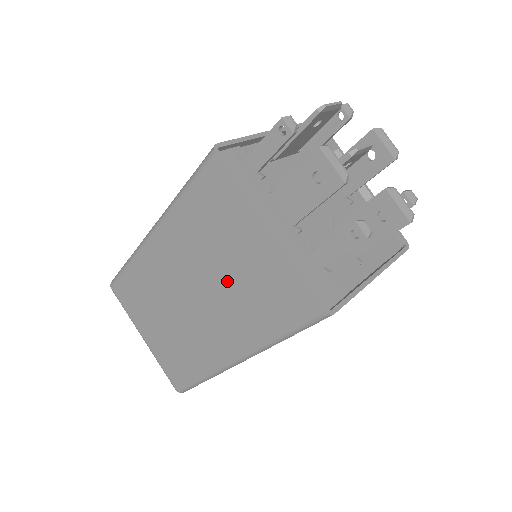
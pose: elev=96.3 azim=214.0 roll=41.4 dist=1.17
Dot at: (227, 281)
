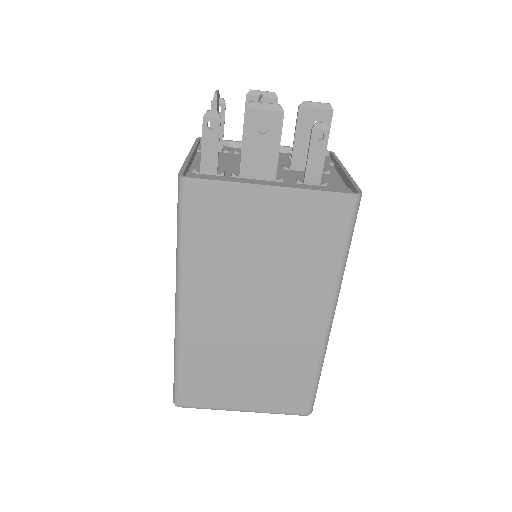
Dot at: (273, 264)
